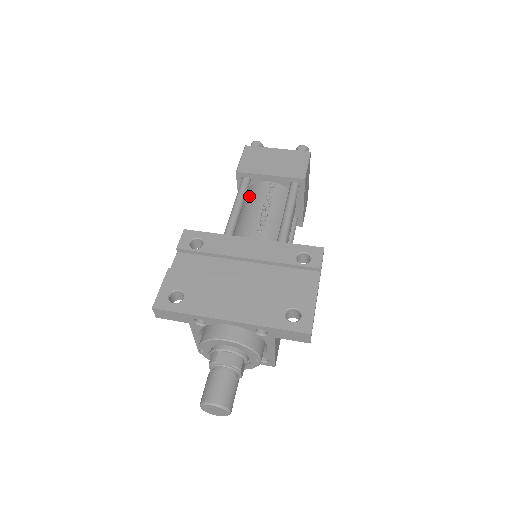
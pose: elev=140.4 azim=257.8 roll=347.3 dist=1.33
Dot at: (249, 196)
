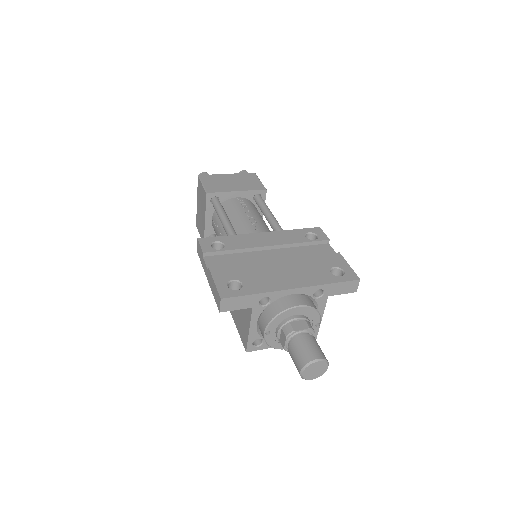
Dot at: (225, 211)
